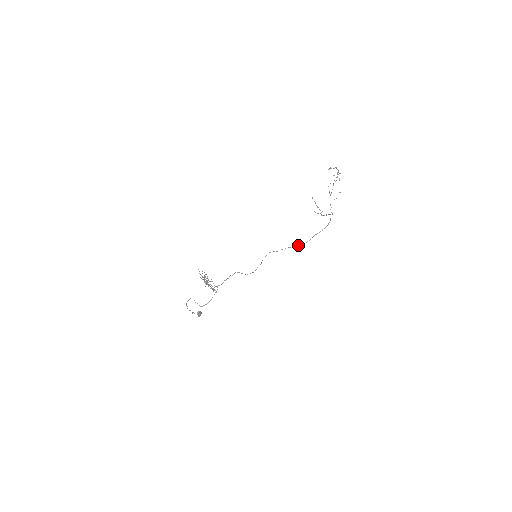
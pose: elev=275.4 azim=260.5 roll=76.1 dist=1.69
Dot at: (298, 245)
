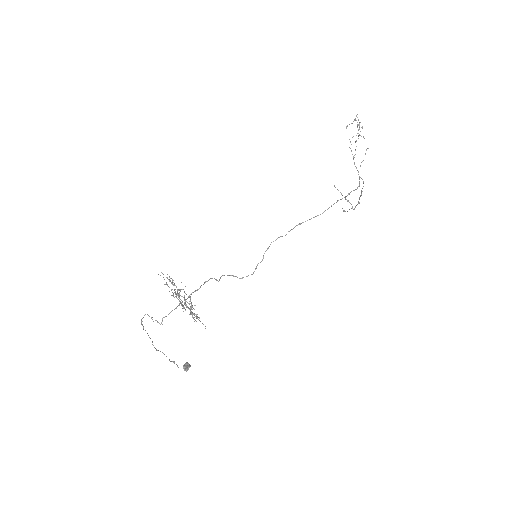
Dot at: (313, 217)
